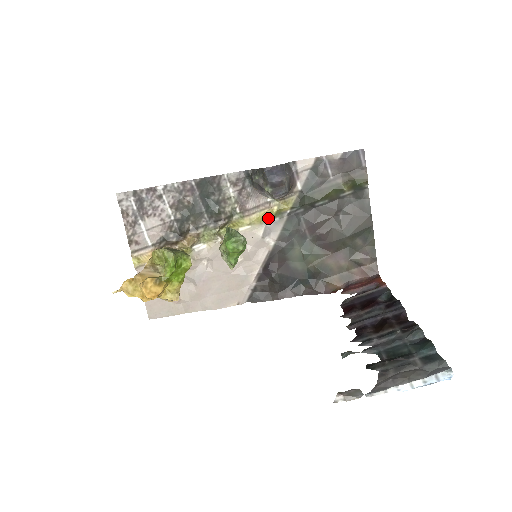
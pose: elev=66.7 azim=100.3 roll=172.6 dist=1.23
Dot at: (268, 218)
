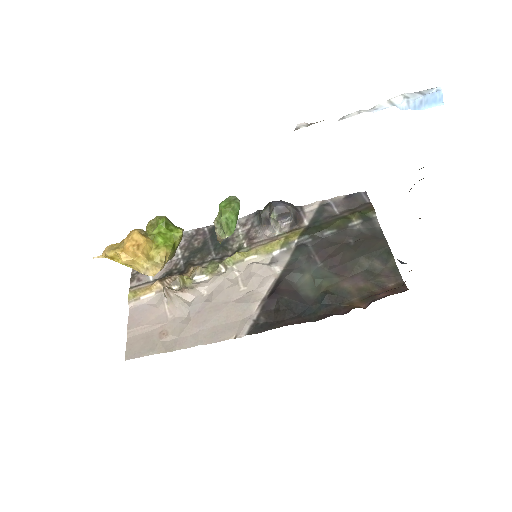
Dot at: (275, 248)
